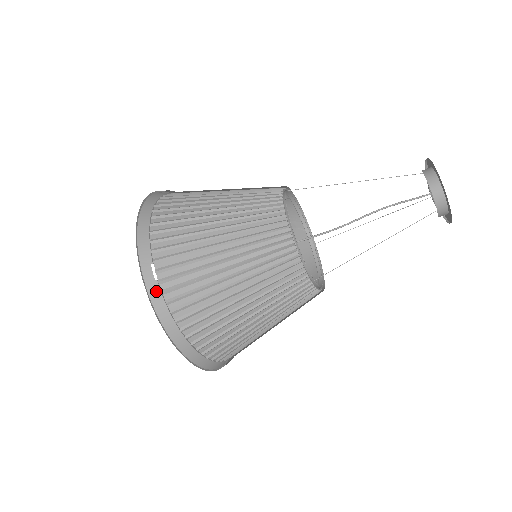
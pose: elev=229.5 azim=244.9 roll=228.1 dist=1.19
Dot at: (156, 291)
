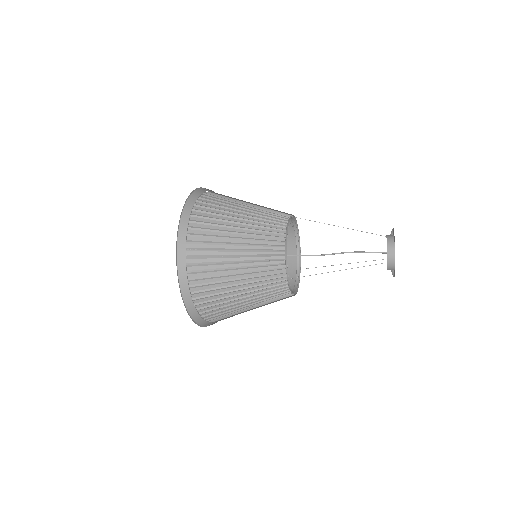
Dot at: occluded
